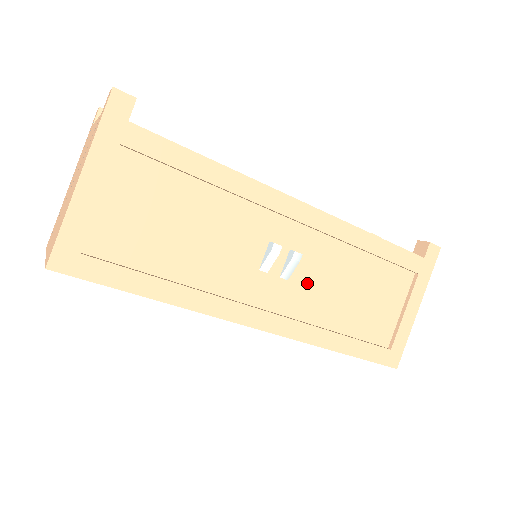
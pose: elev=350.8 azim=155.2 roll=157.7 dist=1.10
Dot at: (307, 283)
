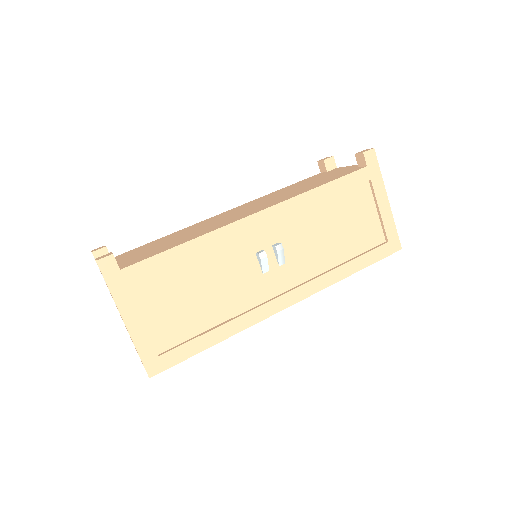
Dot at: (299, 254)
